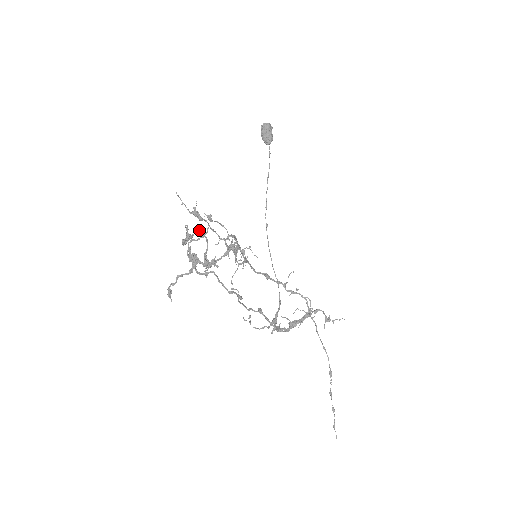
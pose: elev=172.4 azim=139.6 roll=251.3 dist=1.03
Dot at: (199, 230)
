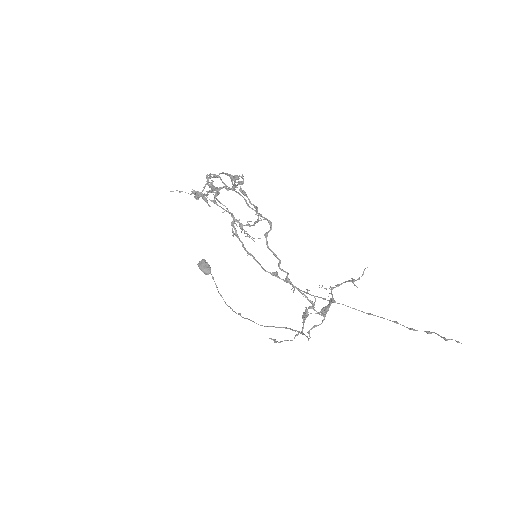
Dot at: (210, 177)
